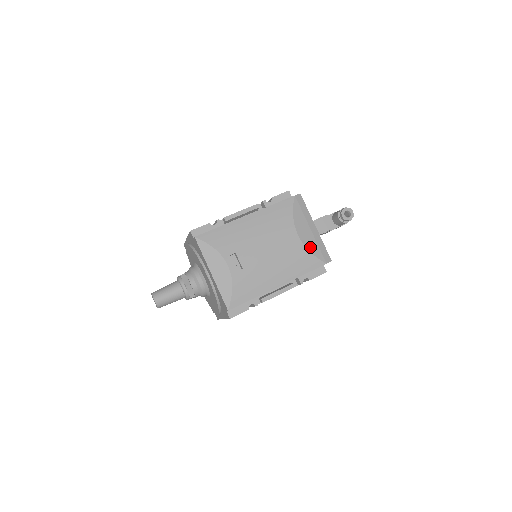
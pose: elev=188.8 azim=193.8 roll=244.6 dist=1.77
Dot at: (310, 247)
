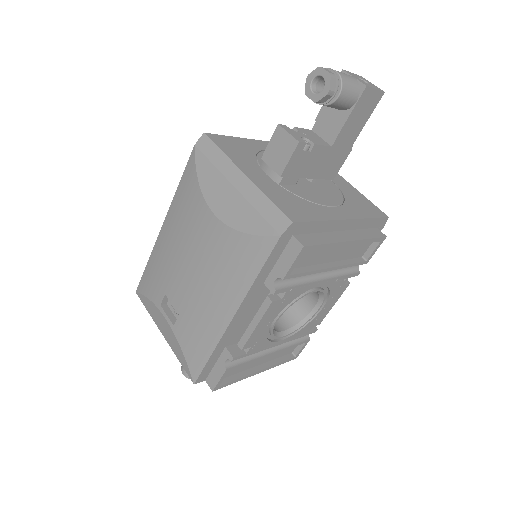
Dot at: (240, 223)
